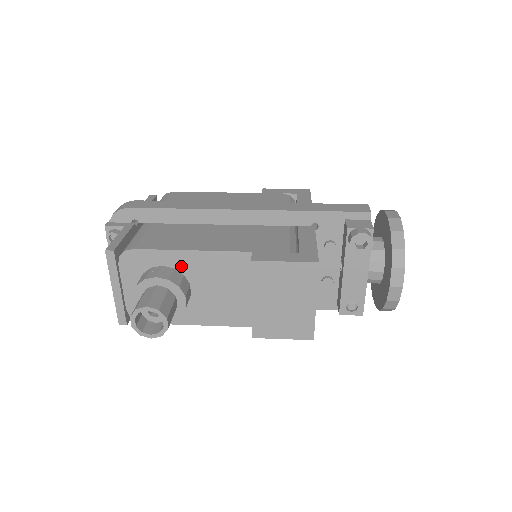
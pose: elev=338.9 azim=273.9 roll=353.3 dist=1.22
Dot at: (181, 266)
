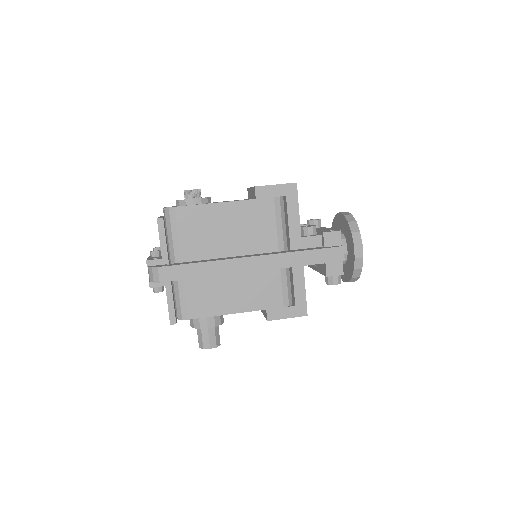
Dot at: occluded
